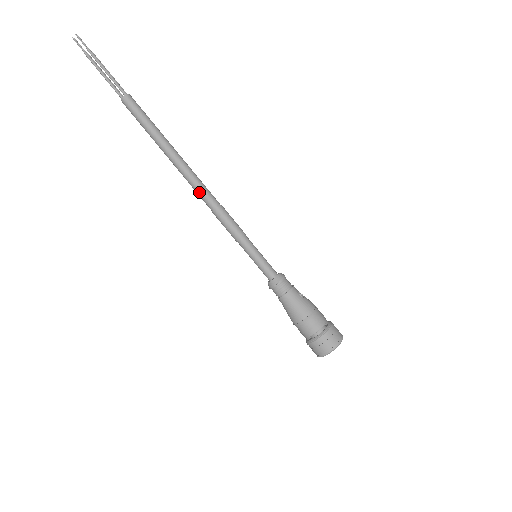
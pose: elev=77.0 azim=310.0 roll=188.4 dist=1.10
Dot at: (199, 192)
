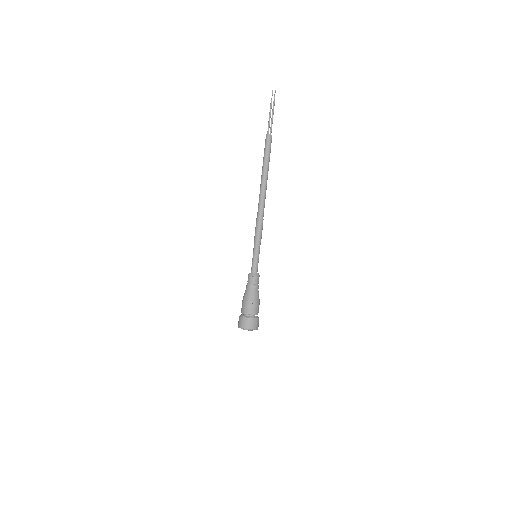
Dot at: (260, 204)
